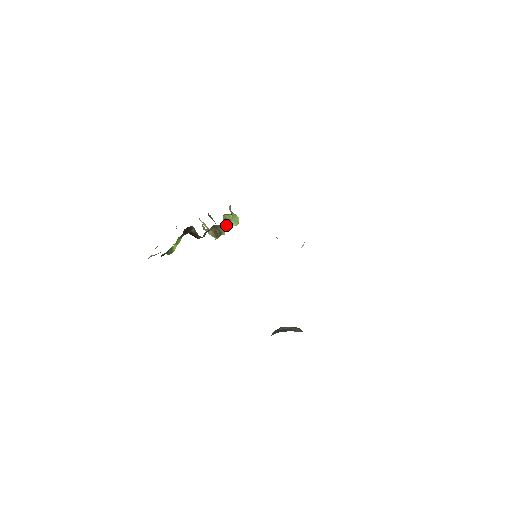
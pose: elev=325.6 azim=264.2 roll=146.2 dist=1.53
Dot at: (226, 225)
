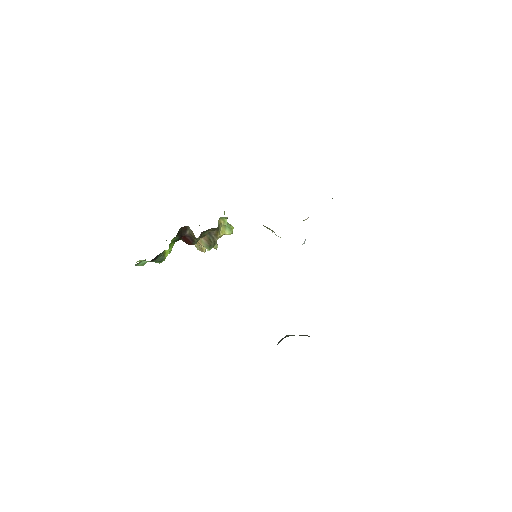
Dot at: (220, 233)
